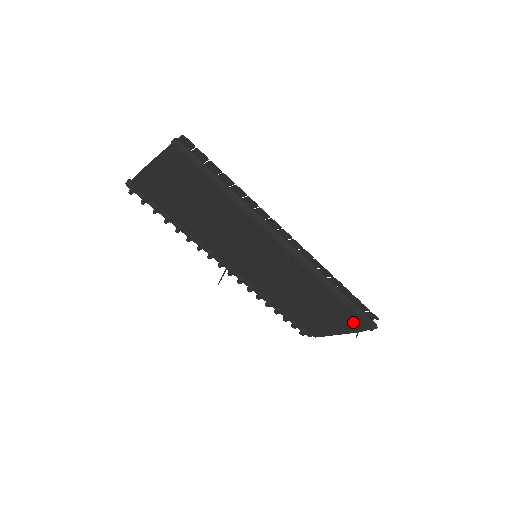
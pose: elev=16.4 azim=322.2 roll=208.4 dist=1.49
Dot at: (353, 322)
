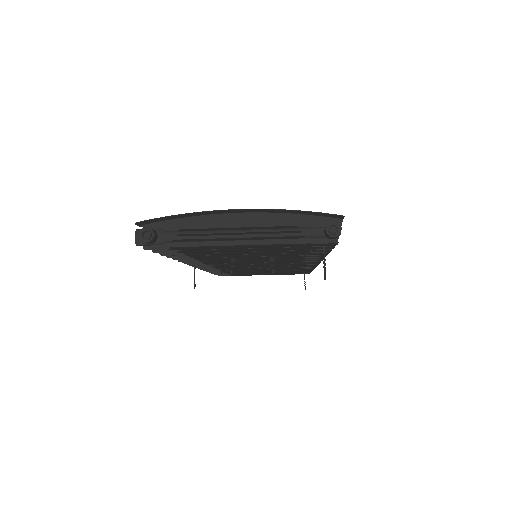
Dot at: (299, 273)
